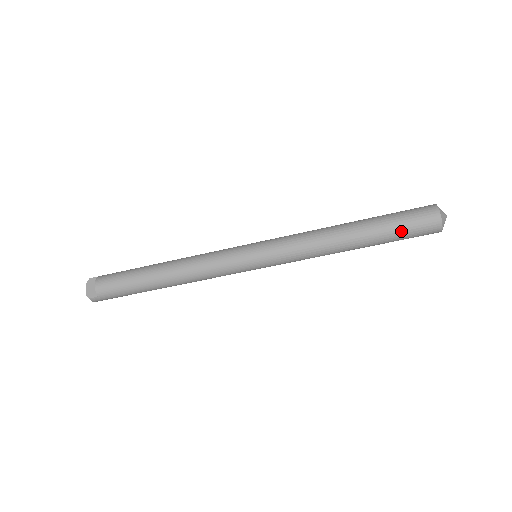
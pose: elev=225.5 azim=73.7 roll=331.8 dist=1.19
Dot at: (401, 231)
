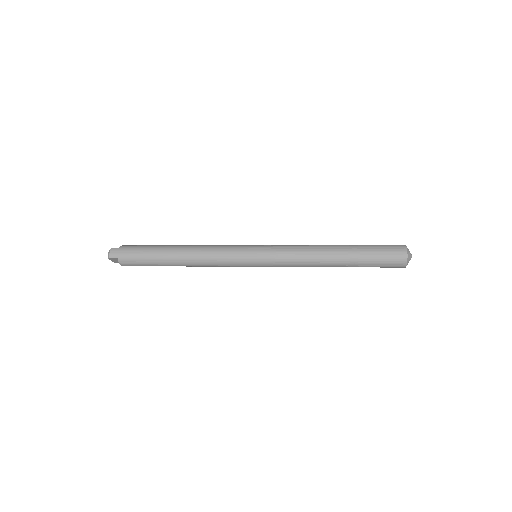
Dot at: occluded
